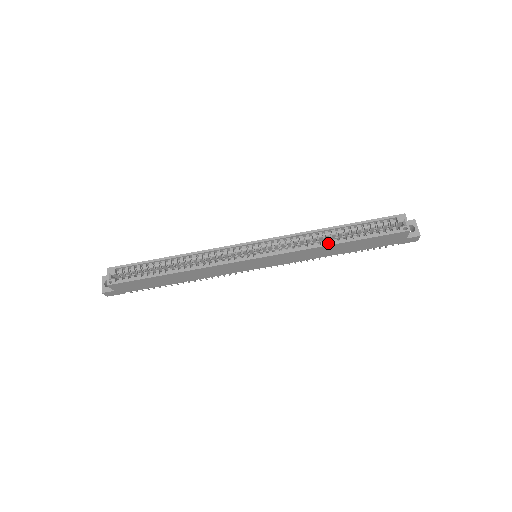
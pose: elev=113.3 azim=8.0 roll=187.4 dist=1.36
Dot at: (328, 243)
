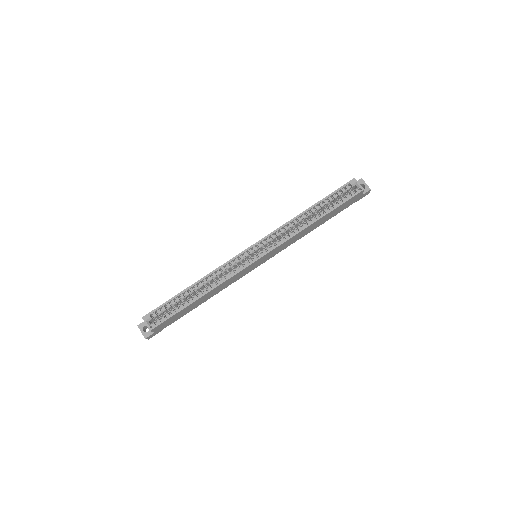
Dot at: (309, 224)
